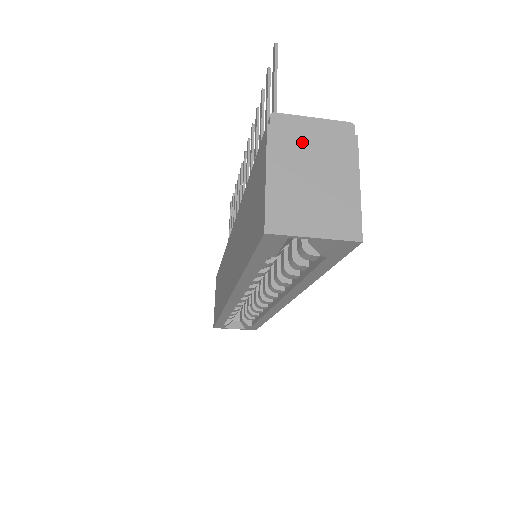
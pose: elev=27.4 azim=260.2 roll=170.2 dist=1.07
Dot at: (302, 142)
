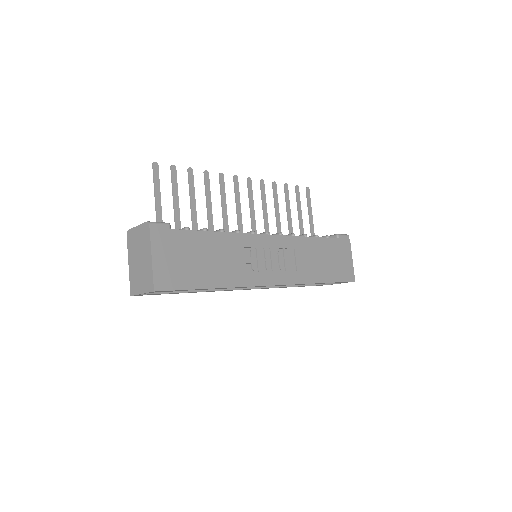
Dot at: (135, 242)
